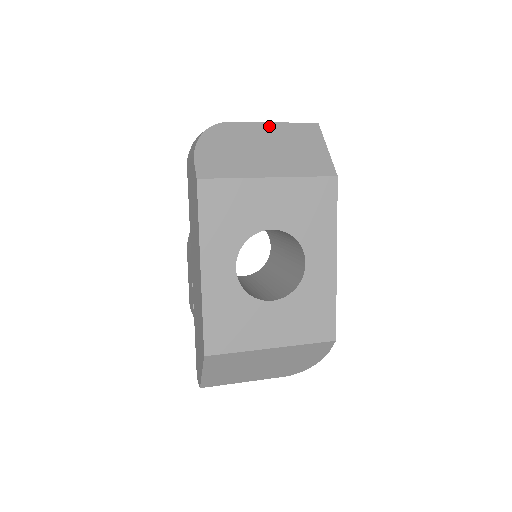
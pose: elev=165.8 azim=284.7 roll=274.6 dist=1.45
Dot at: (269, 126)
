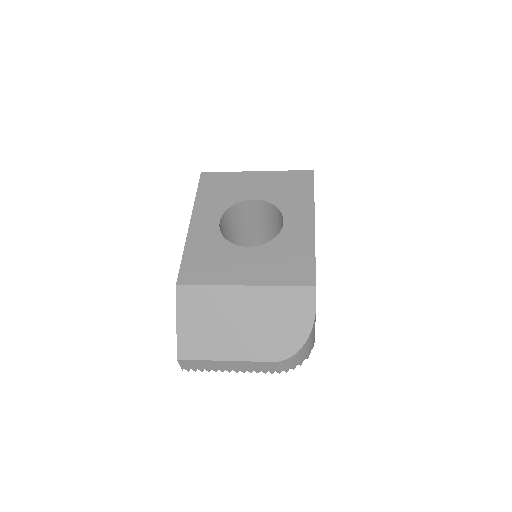
Dot at: occluded
